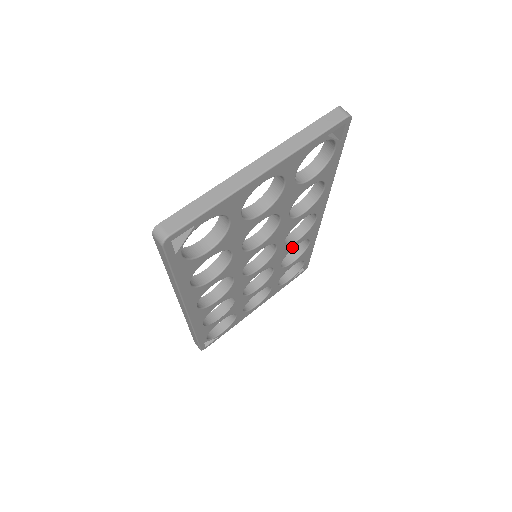
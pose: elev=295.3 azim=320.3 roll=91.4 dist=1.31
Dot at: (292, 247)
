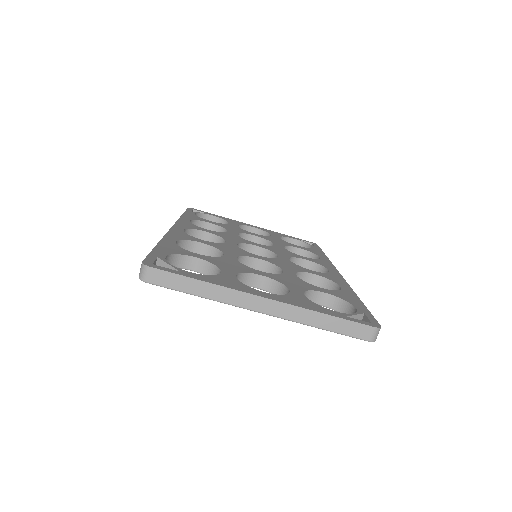
Dot at: occluded
